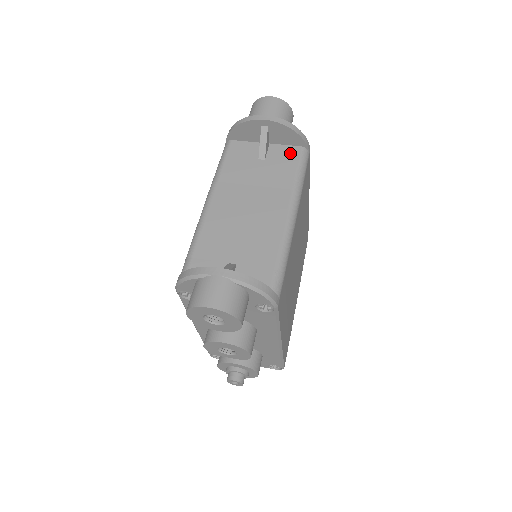
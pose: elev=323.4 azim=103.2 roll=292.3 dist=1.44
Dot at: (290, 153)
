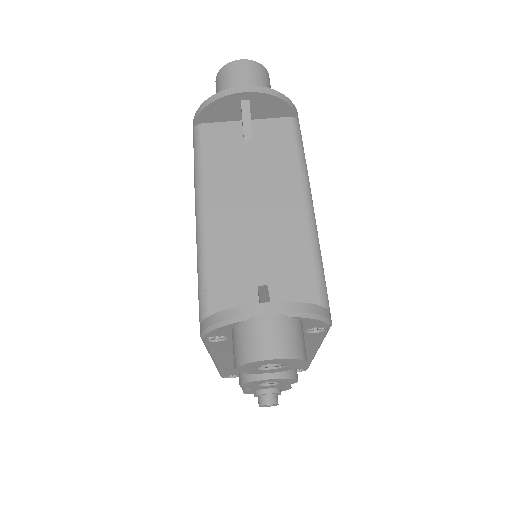
Dot at: (280, 128)
